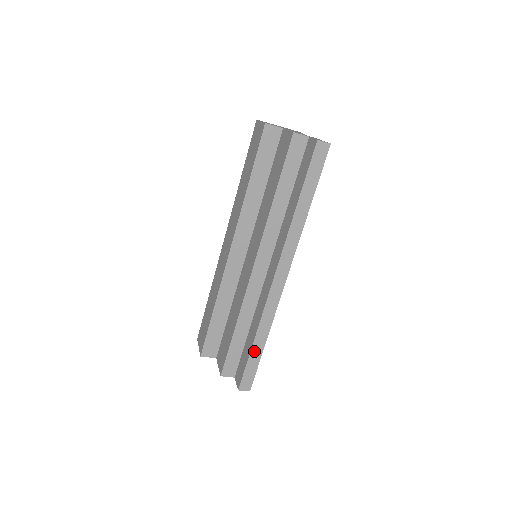
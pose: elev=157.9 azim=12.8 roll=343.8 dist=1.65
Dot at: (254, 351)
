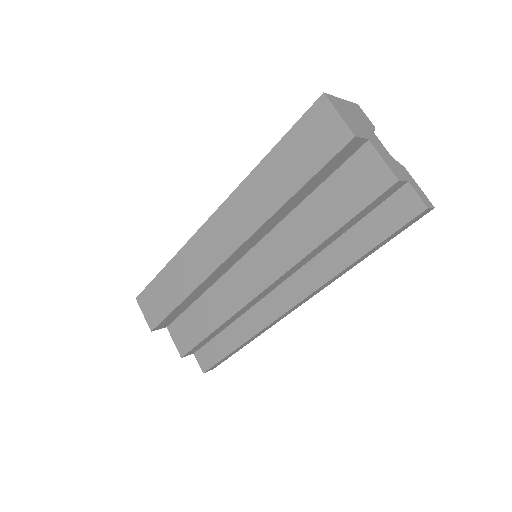
Dot at: (235, 351)
